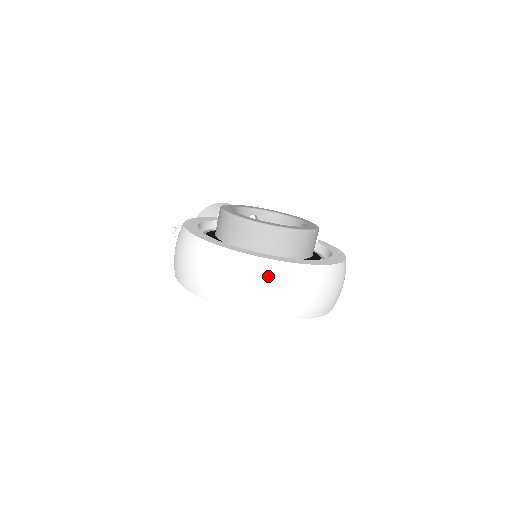
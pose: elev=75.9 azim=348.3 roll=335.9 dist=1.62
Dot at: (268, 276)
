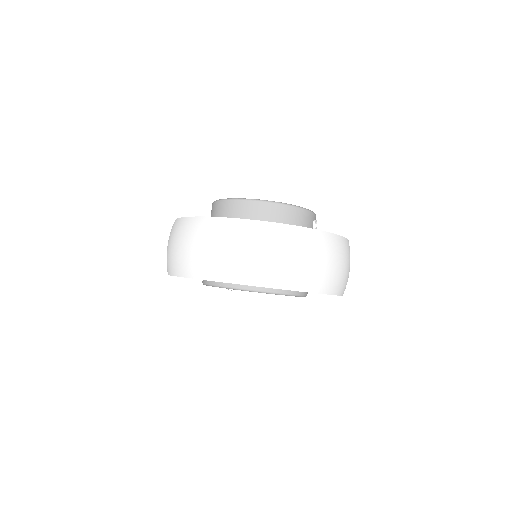
Dot at: (242, 236)
